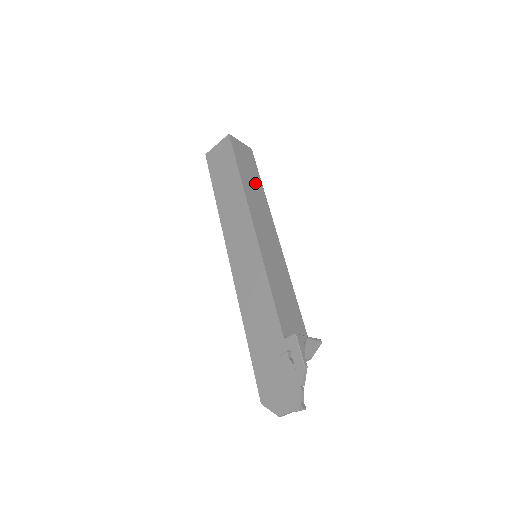
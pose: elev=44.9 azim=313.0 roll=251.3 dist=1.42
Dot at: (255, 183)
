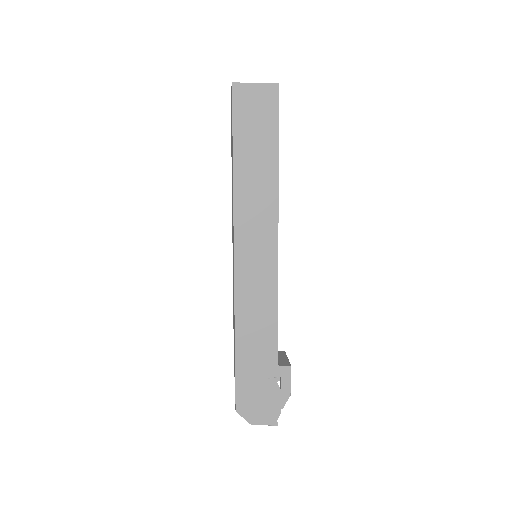
Dot at: occluded
